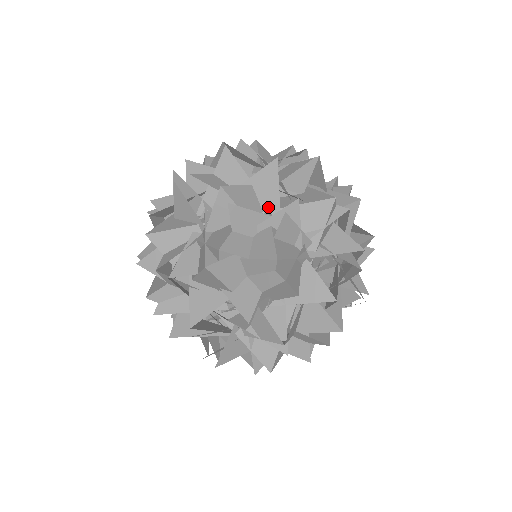
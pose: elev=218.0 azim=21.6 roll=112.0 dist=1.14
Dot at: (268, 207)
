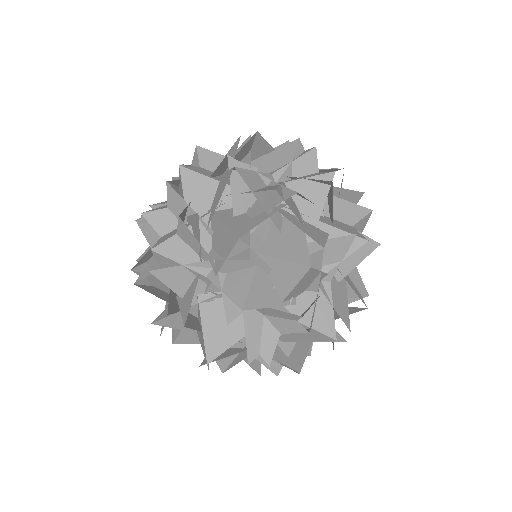
Dot at: (212, 209)
